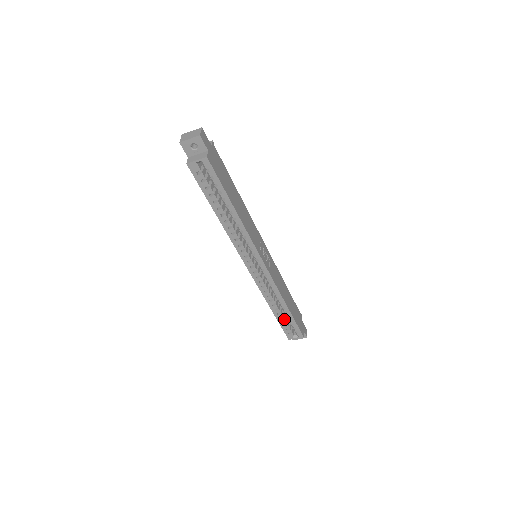
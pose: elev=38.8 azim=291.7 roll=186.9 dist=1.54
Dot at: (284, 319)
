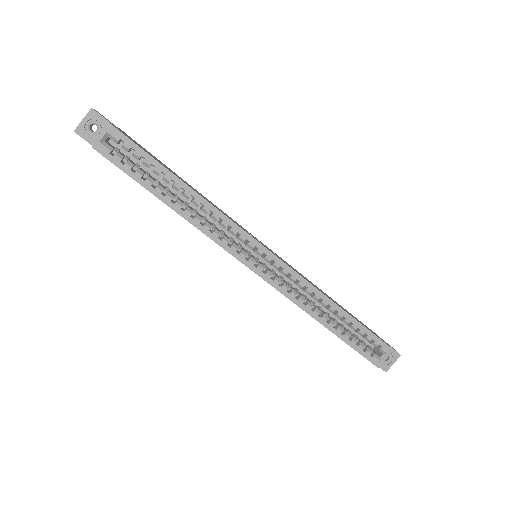
Dot at: (350, 336)
